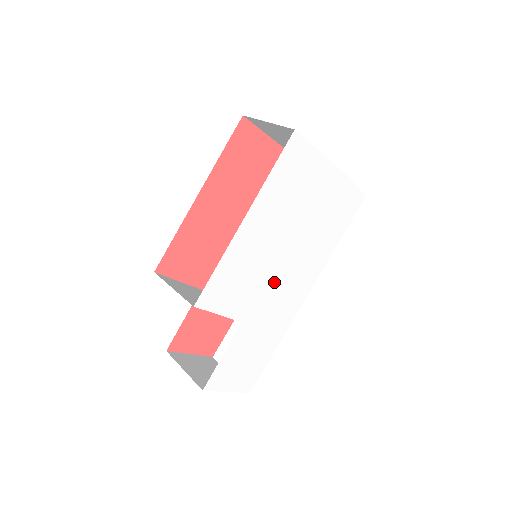
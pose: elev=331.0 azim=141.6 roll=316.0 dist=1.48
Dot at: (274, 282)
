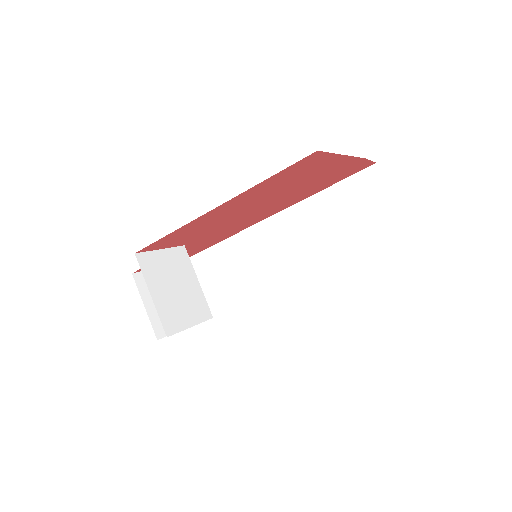
Dot at: occluded
